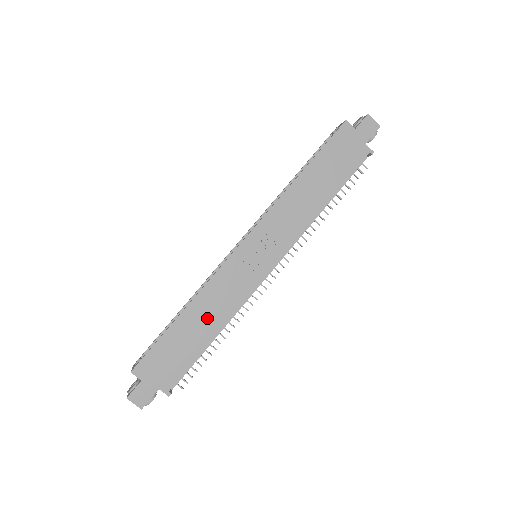
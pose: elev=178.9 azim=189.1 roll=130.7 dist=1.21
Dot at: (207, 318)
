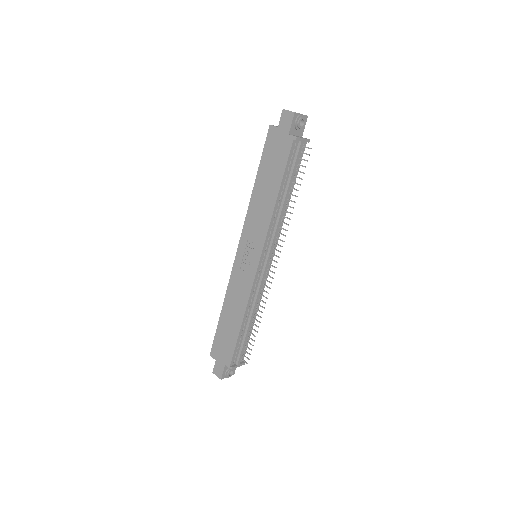
Dot at: (235, 311)
